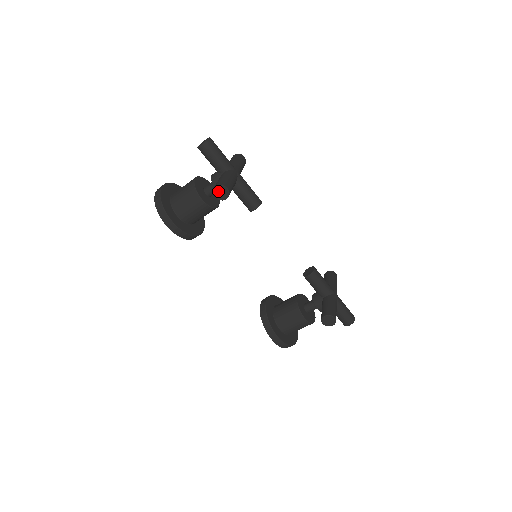
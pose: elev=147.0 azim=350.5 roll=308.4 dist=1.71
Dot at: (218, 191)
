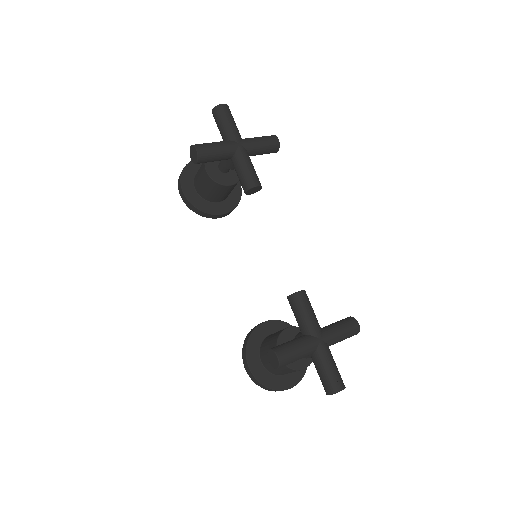
Dot at: (192, 152)
